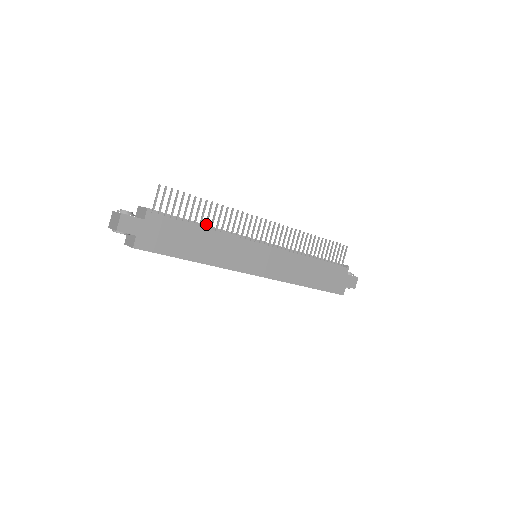
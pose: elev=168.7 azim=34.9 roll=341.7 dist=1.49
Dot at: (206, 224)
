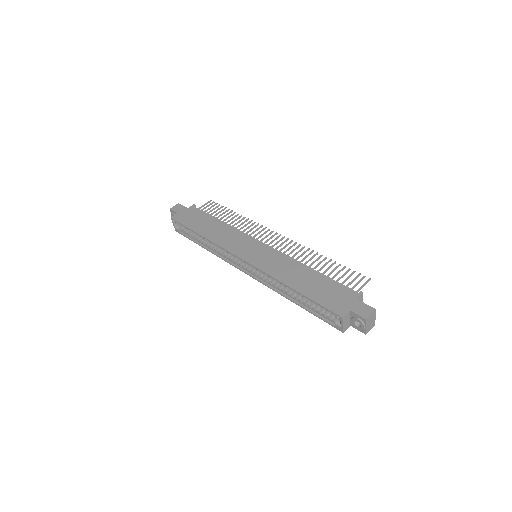
Dot at: occluded
